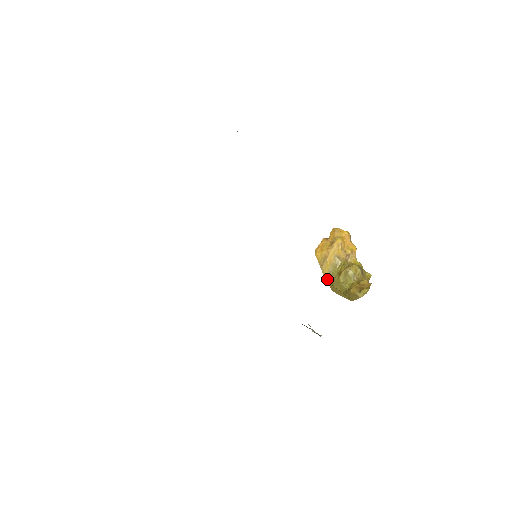
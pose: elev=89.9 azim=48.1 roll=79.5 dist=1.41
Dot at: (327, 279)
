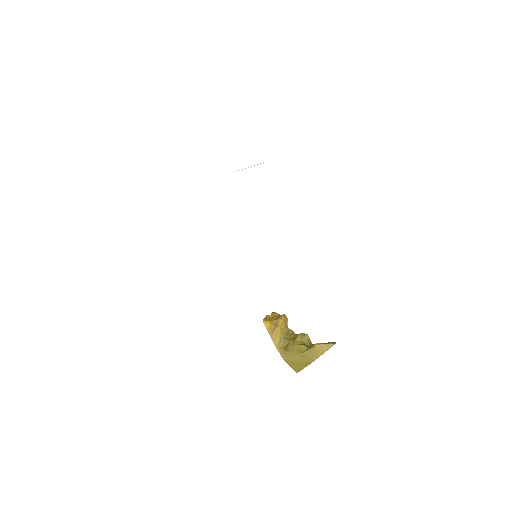
Dot at: (278, 346)
